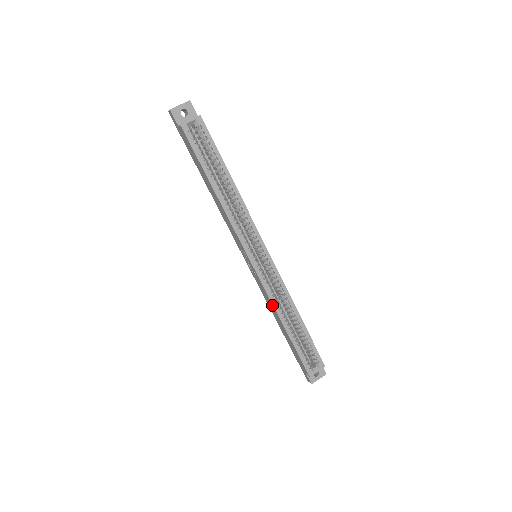
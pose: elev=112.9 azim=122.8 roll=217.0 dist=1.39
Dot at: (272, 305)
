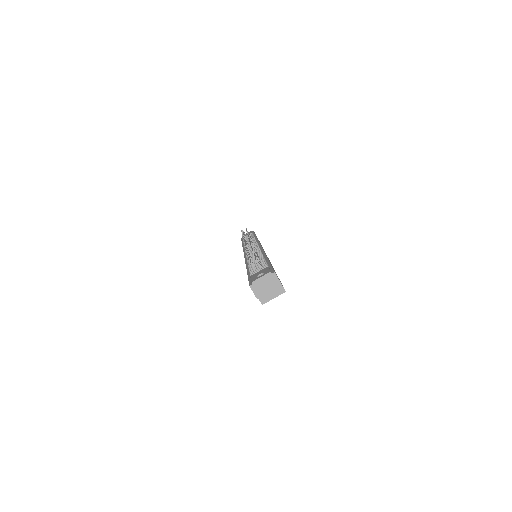
Dot at: occluded
